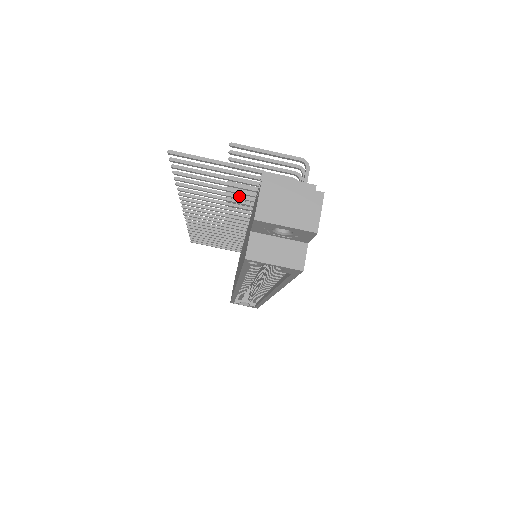
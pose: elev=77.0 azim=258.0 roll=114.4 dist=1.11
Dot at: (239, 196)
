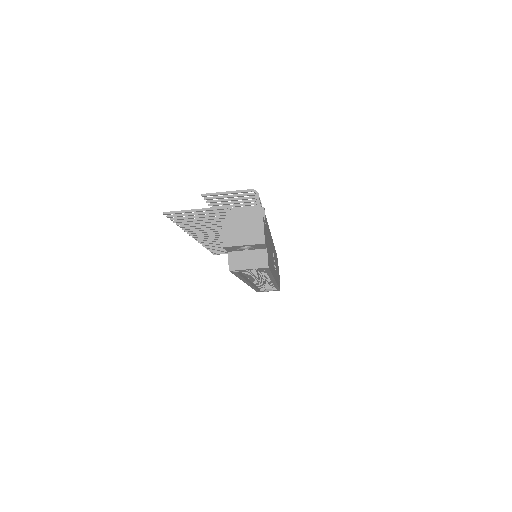
Dot at: occluded
